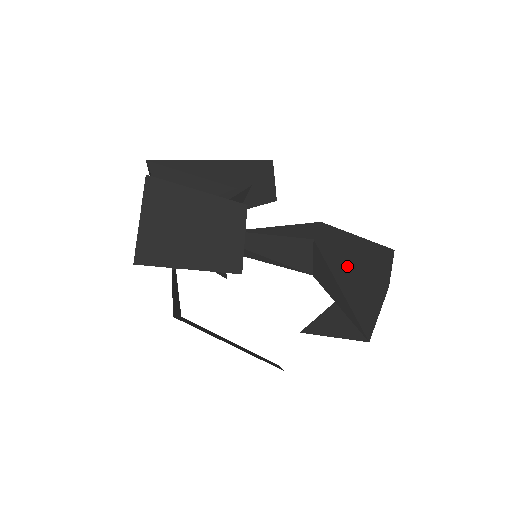
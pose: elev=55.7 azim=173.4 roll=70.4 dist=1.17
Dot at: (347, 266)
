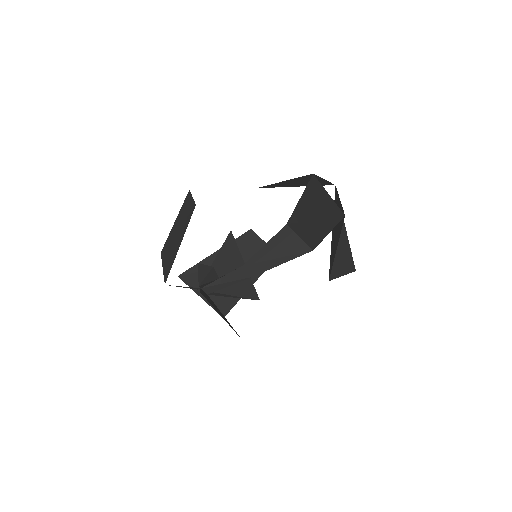
Dot at: (301, 204)
